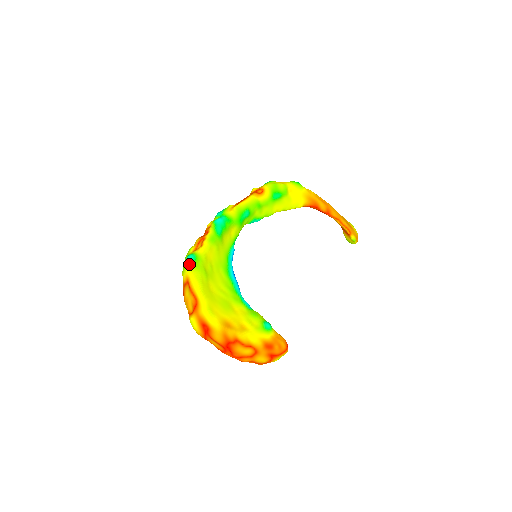
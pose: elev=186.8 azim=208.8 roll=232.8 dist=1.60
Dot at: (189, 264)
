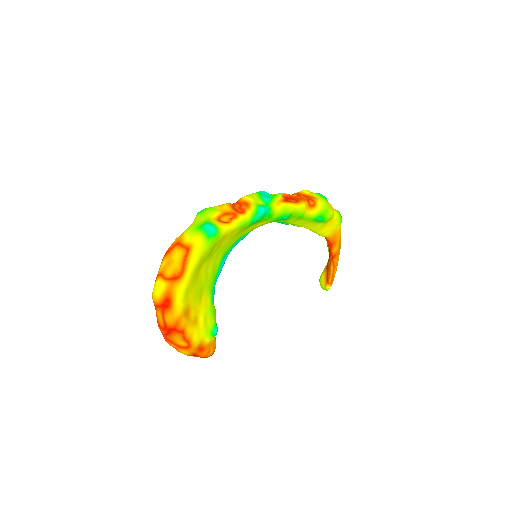
Dot at: (205, 235)
